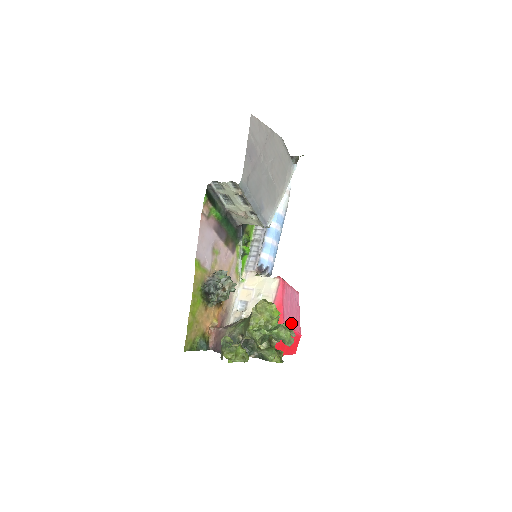
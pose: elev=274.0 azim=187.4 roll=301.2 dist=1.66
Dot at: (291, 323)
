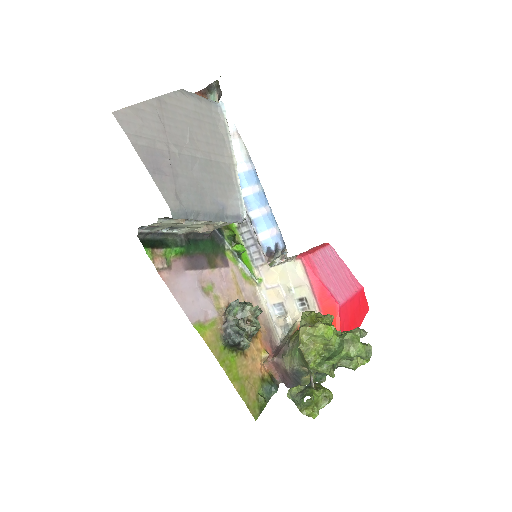
Dot at: (345, 291)
